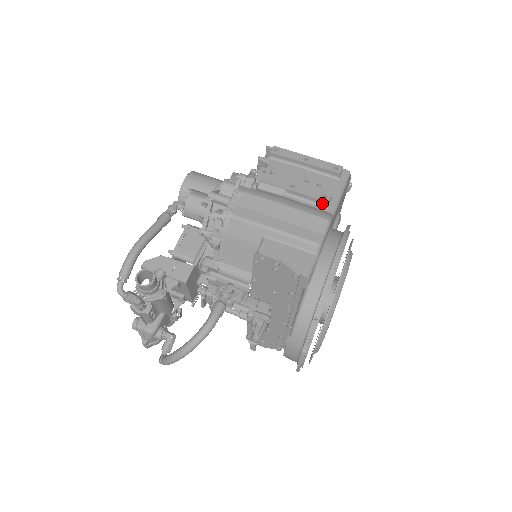
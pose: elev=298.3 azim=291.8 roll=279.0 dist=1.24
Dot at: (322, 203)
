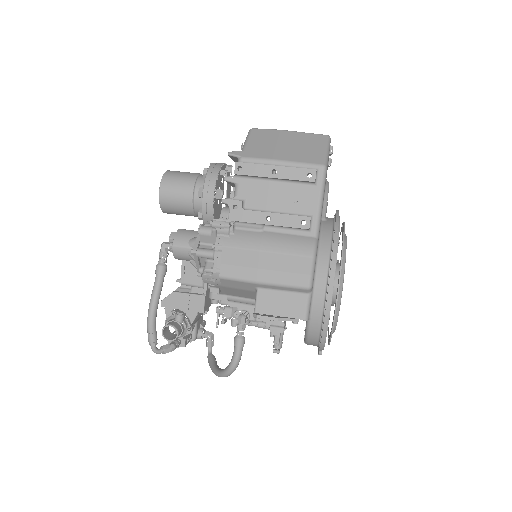
Dot at: (303, 229)
